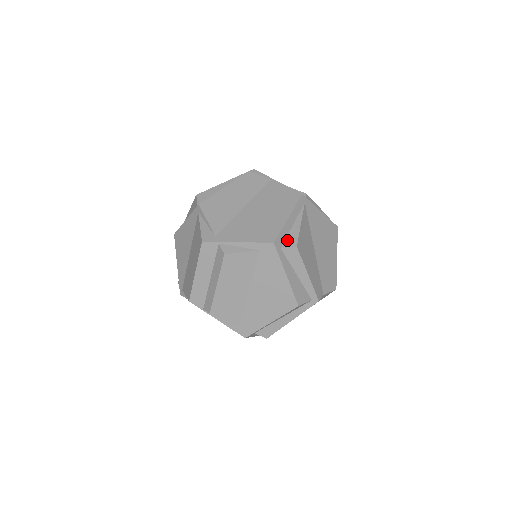
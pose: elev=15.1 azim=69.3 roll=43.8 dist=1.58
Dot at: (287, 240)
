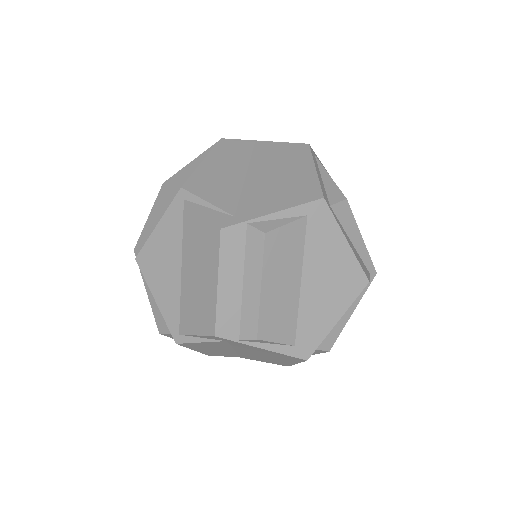
Dot at: (330, 195)
